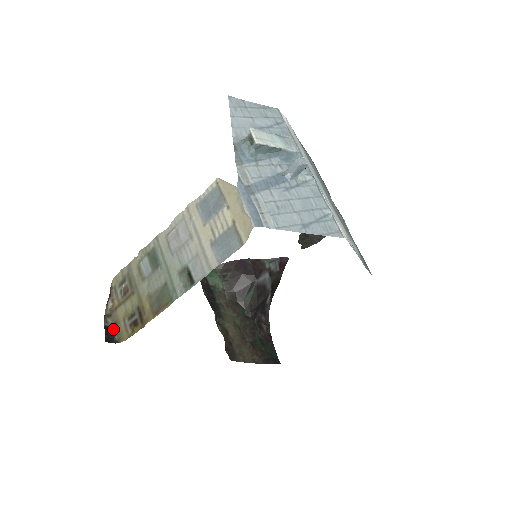
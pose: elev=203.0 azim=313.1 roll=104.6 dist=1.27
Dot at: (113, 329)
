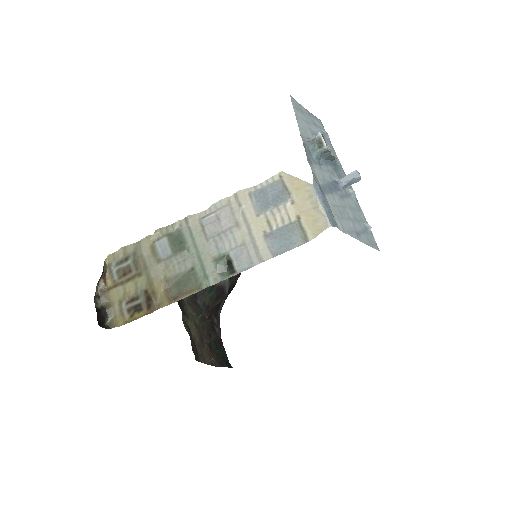
Dot at: (104, 312)
